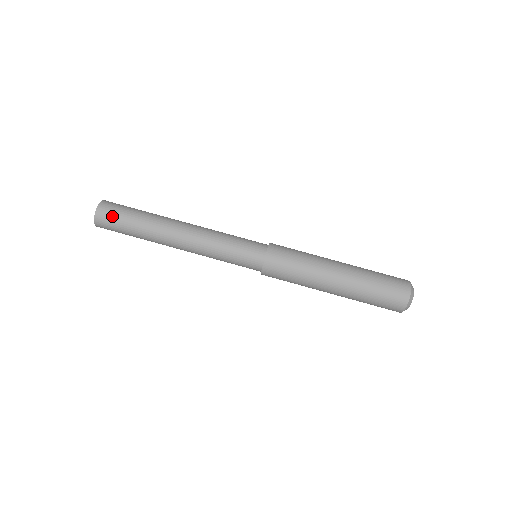
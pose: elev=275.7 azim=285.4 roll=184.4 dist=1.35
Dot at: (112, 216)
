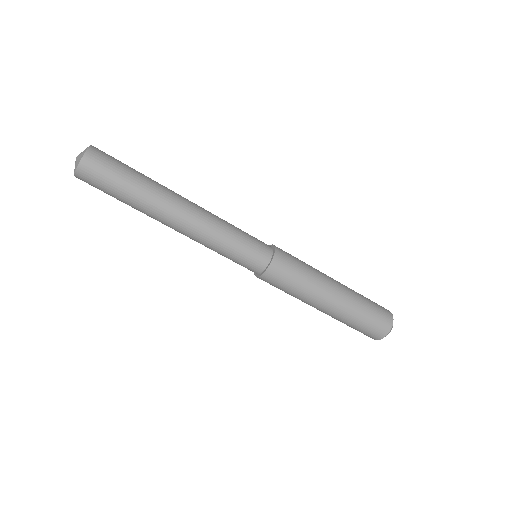
Dot at: (98, 179)
